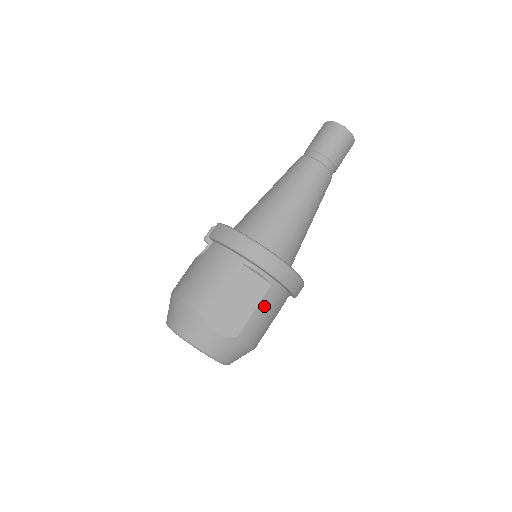
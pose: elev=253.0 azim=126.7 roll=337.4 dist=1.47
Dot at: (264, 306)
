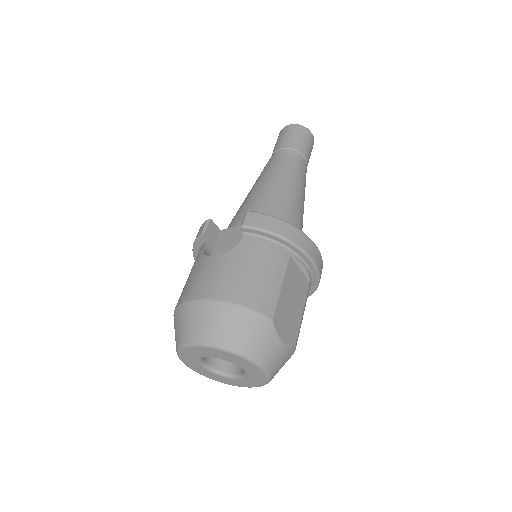
Dot at: occluded
